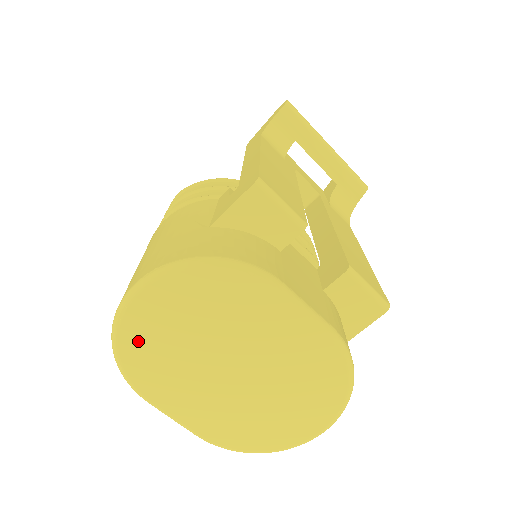
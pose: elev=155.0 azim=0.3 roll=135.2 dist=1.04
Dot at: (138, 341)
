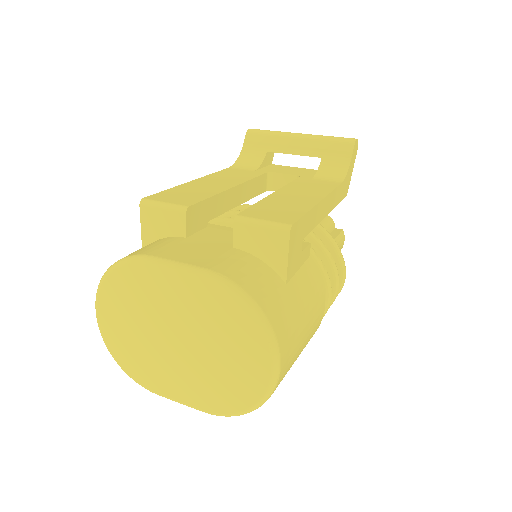
Dot at: (120, 348)
